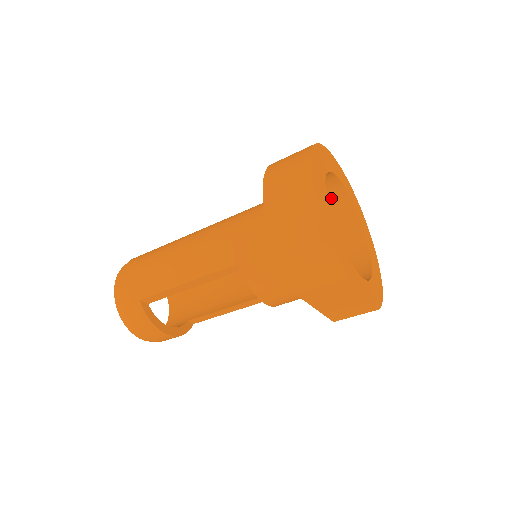
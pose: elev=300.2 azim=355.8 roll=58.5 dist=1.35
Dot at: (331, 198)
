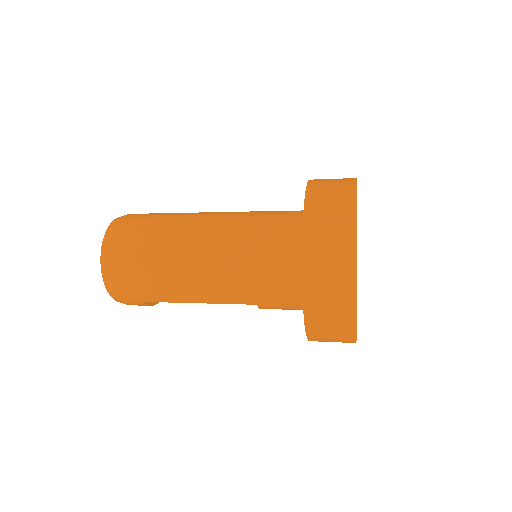
Dot at: occluded
